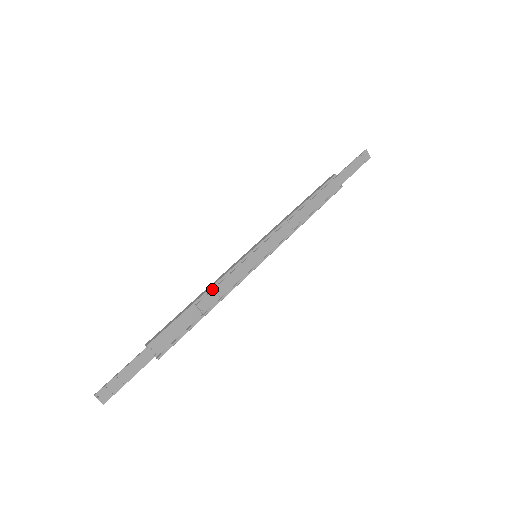
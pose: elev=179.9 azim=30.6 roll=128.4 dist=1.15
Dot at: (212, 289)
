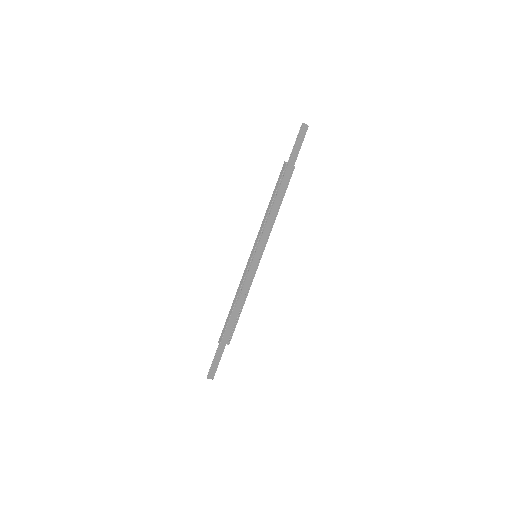
Dot at: (239, 293)
